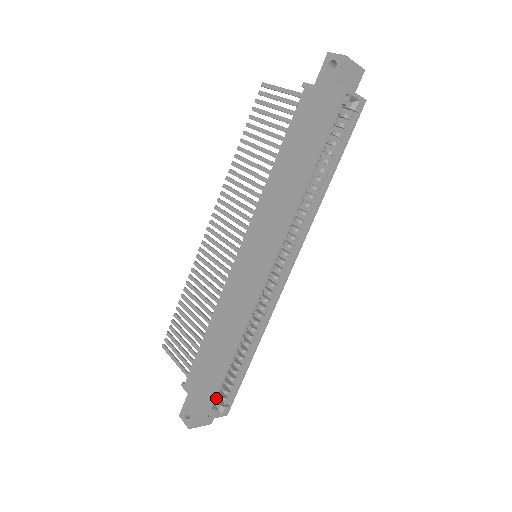
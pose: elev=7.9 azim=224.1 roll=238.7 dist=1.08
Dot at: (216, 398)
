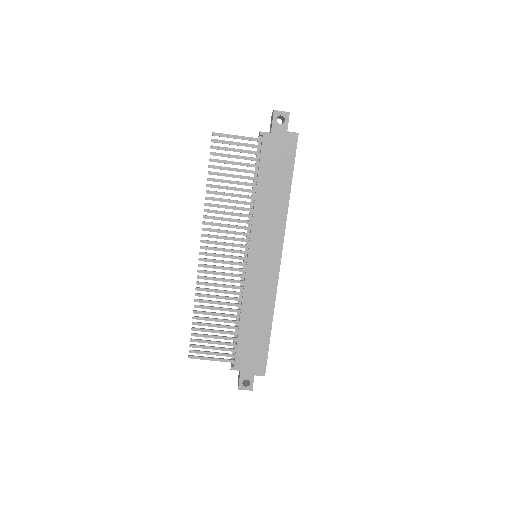
Dot at: occluded
